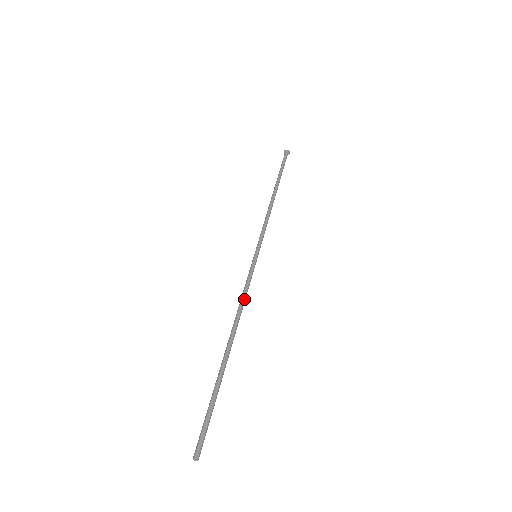
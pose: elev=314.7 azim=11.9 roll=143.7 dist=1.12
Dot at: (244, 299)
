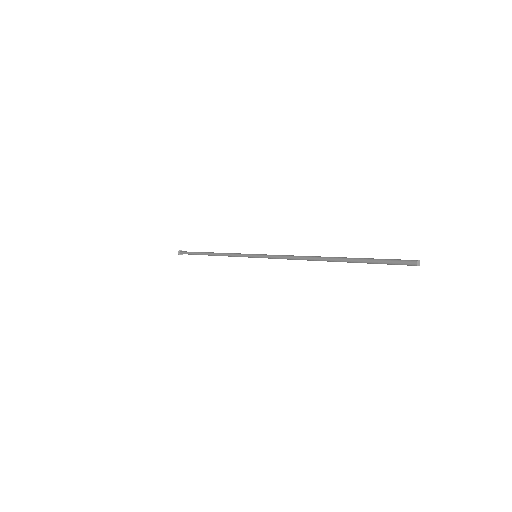
Dot at: (291, 257)
